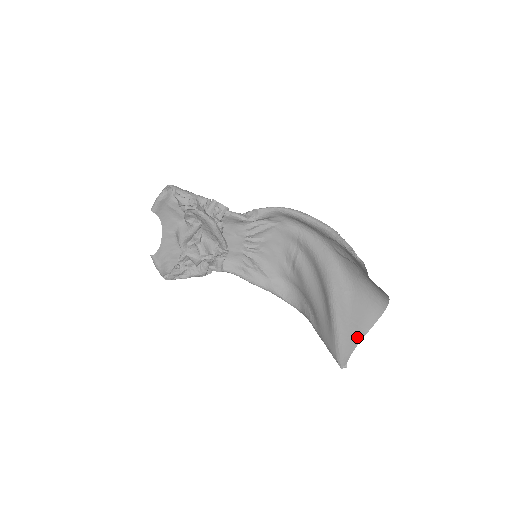
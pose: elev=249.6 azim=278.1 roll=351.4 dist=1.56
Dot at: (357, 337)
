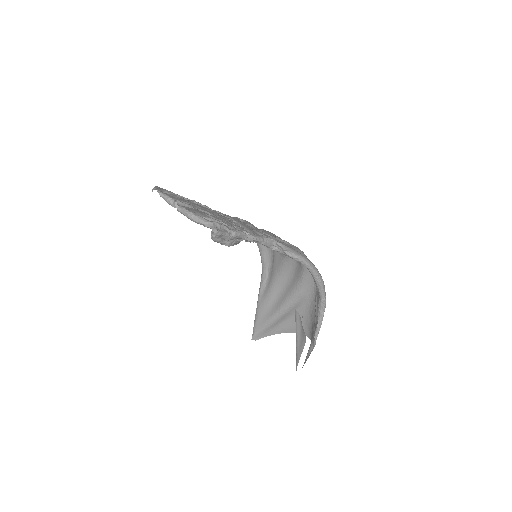
Dot at: (276, 332)
